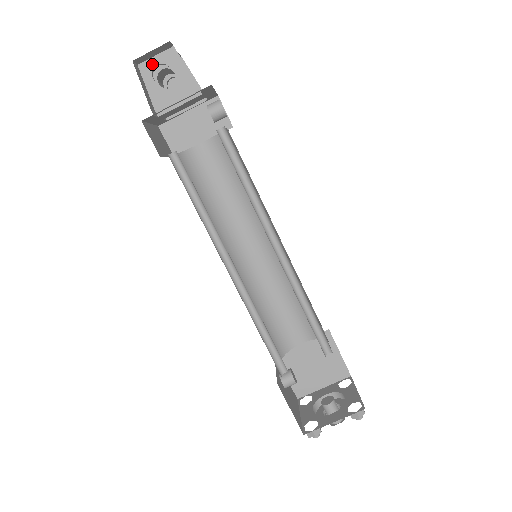
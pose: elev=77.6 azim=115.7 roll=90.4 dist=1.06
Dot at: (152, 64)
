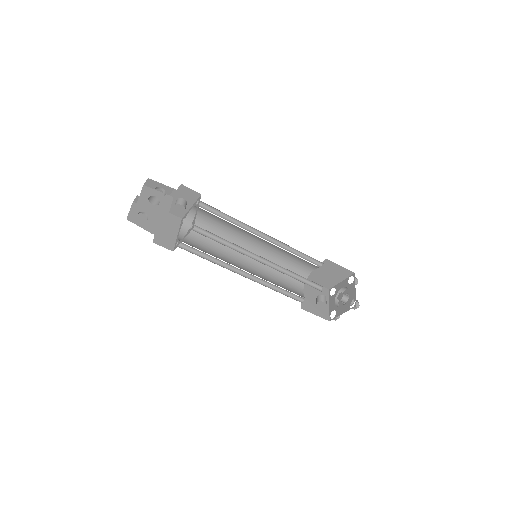
Dot at: (142, 198)
